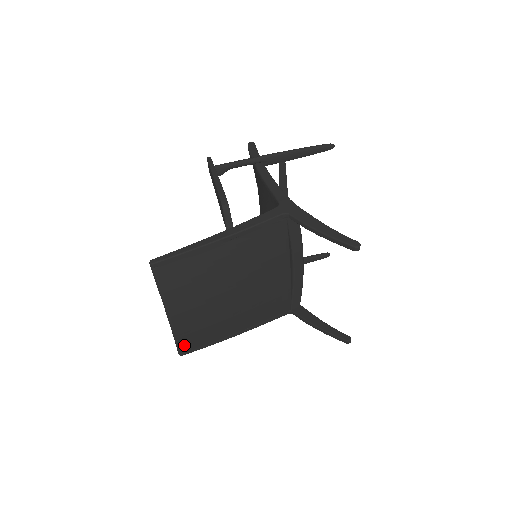
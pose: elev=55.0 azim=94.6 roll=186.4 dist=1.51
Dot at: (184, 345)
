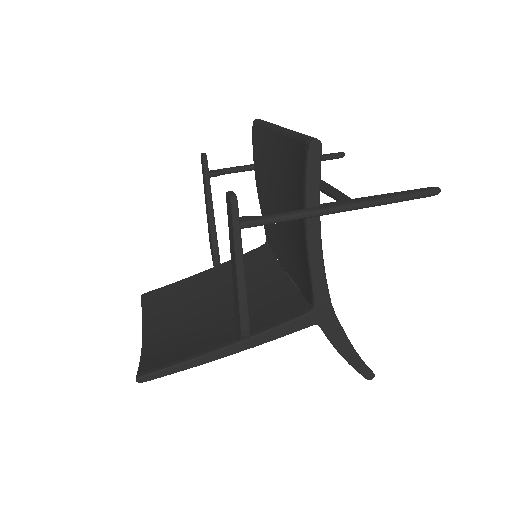
Dot at: occluded
